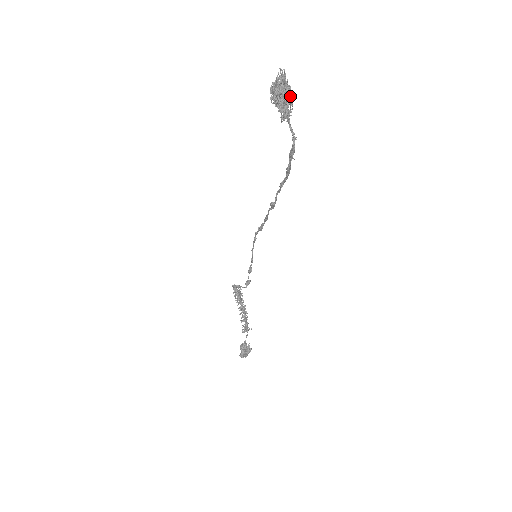
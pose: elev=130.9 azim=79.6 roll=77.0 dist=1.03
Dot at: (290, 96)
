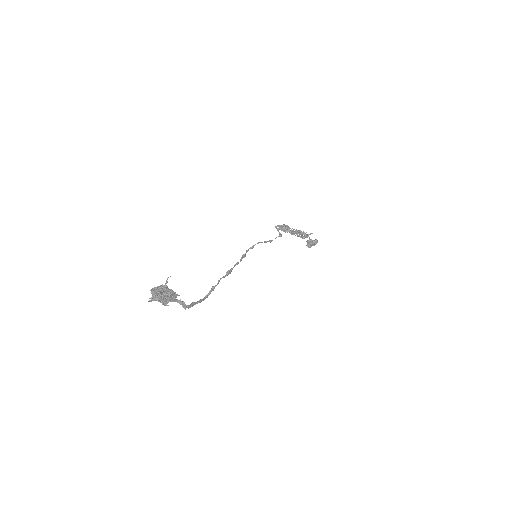
Dot at: (165, 301)
